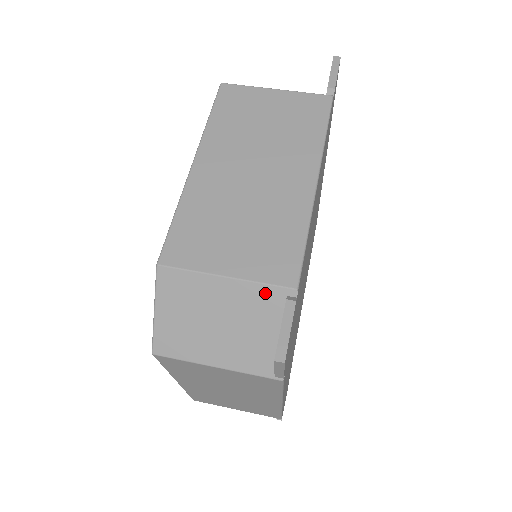
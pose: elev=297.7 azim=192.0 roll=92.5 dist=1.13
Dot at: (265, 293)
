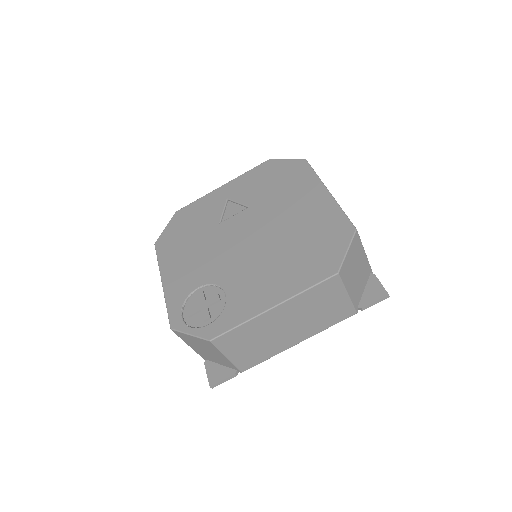
Dot at: (232, 366)
